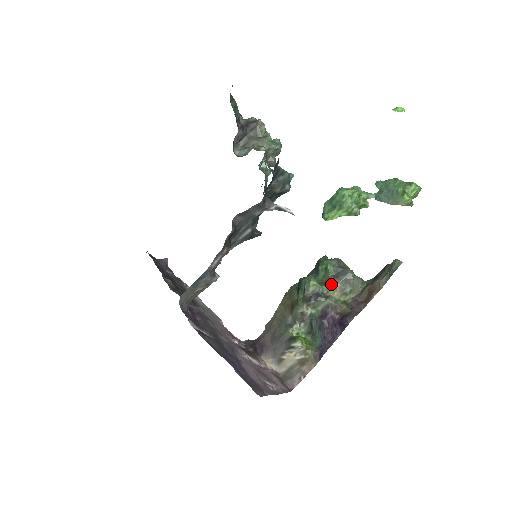
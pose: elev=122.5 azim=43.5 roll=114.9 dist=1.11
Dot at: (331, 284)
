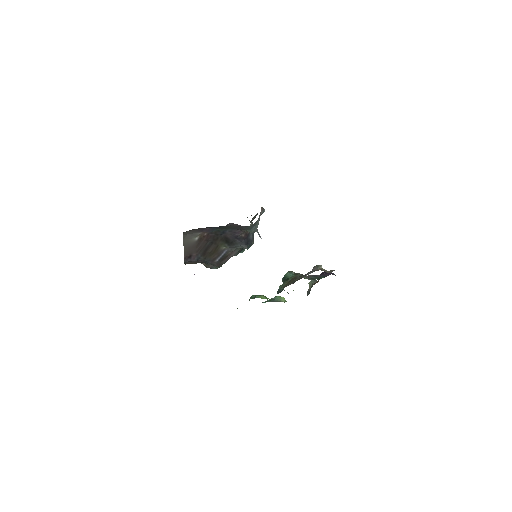
Dot at: occluded
